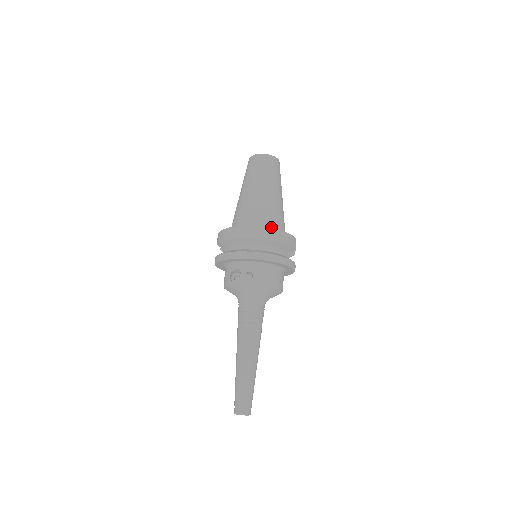
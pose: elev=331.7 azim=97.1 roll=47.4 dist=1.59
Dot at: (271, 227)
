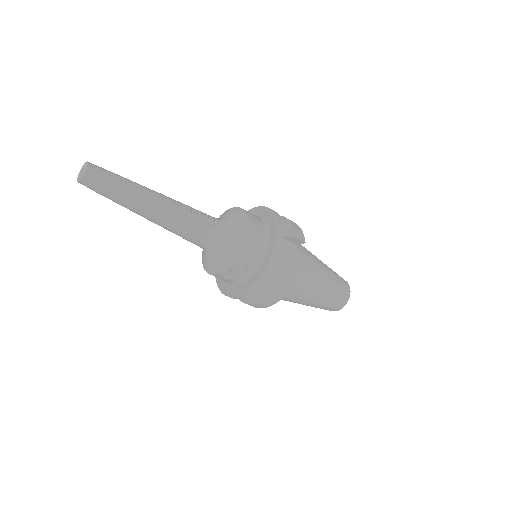
Dot at: occluded
